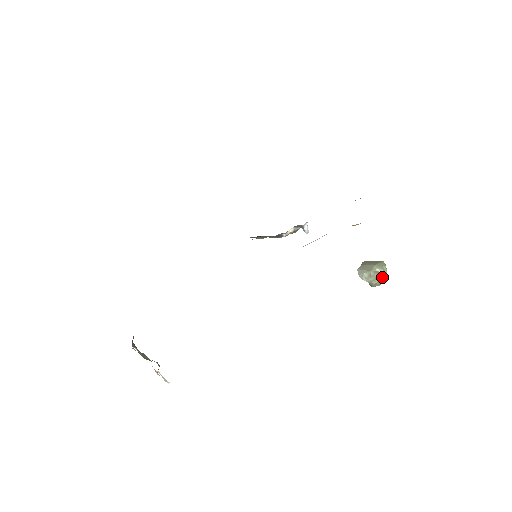
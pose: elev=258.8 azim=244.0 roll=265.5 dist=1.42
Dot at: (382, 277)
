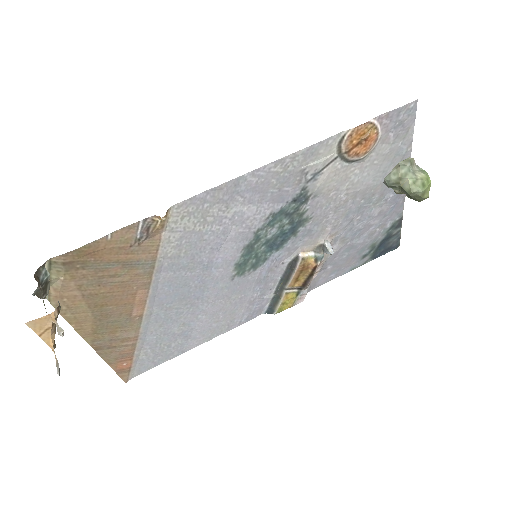
Dot at: (421, 175)
